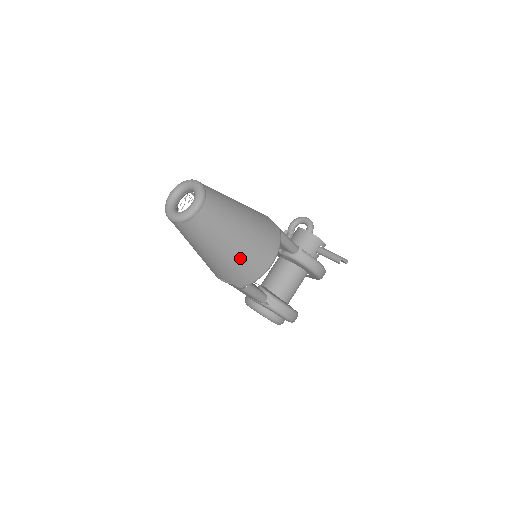
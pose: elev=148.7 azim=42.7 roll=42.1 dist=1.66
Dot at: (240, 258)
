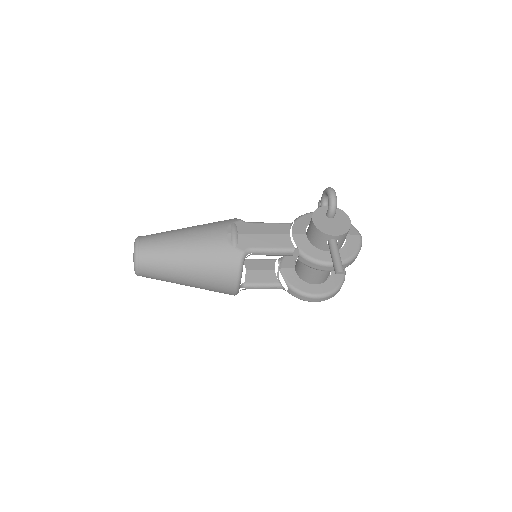
Dot at: (203, 288)
